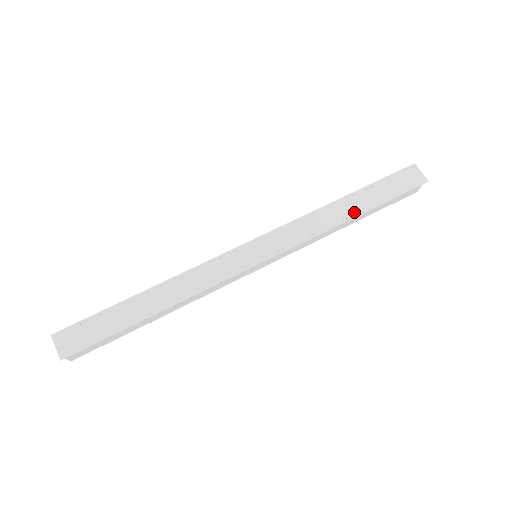
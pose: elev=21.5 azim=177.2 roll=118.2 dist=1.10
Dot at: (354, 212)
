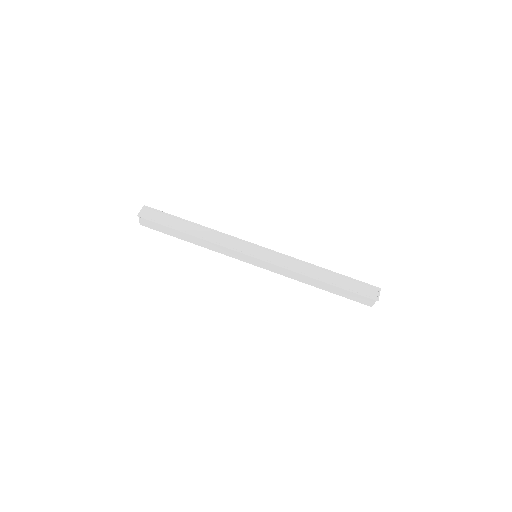
Dot at: (322, 278)
